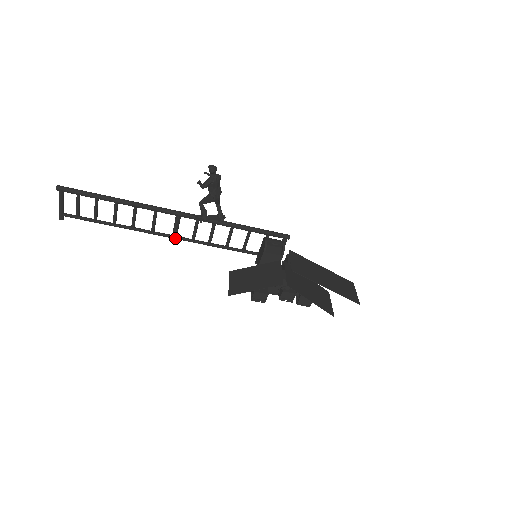
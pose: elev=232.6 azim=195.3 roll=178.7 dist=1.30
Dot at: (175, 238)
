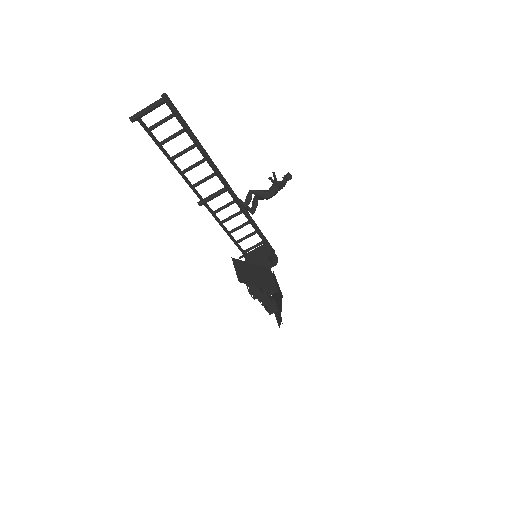
Dot at: (205, 203)
